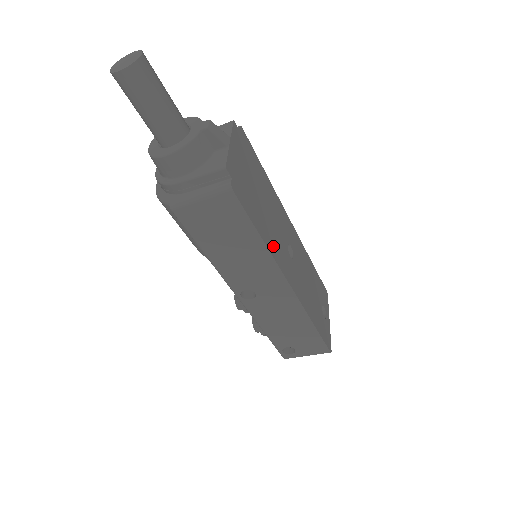
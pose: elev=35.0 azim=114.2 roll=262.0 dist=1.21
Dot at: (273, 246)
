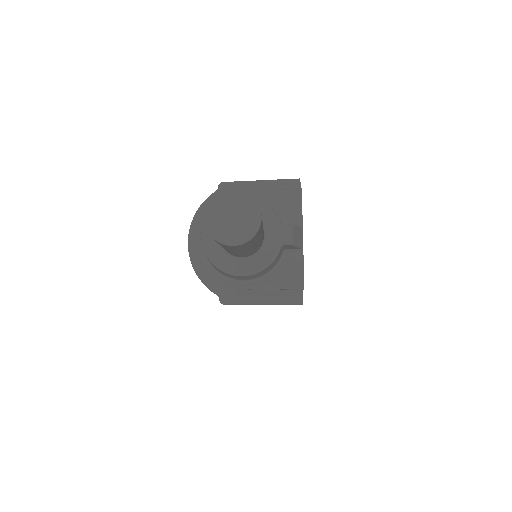
Dot at: occluded
